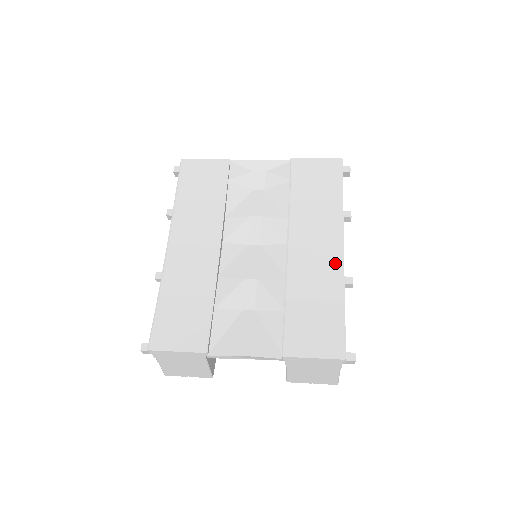
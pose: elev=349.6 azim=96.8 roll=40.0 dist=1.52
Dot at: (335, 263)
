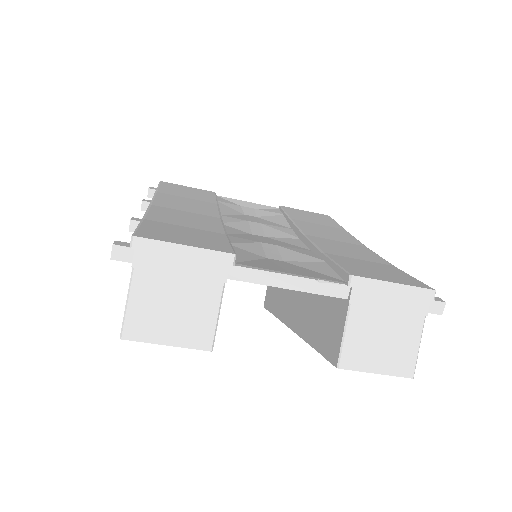
Dot at: (364, 249)
